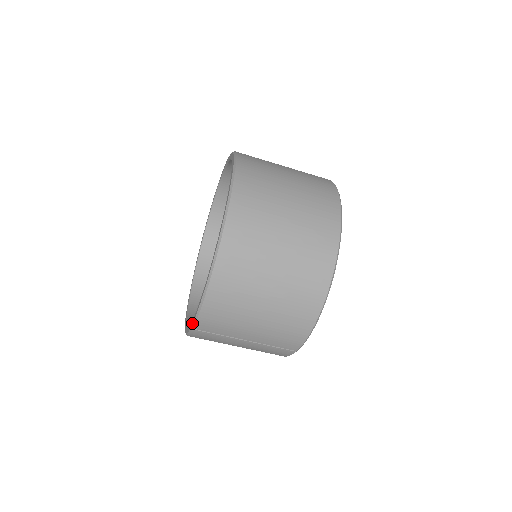
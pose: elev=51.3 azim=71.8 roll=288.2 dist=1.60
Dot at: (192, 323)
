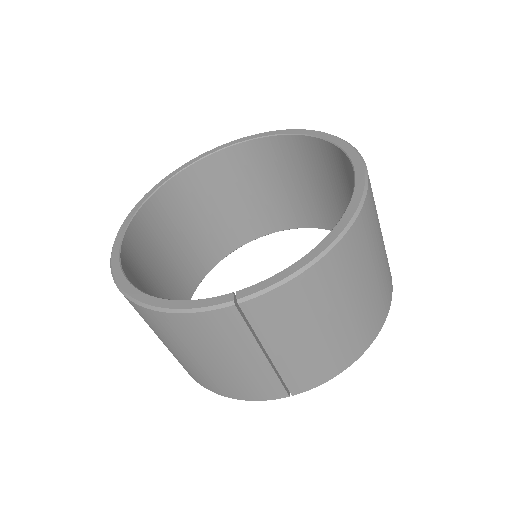
Dot at: (244, 295)
